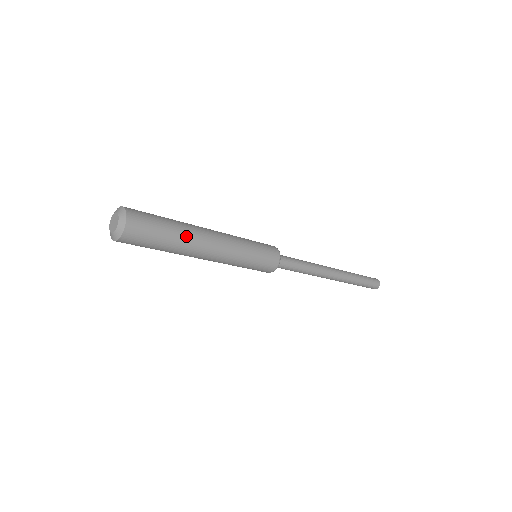
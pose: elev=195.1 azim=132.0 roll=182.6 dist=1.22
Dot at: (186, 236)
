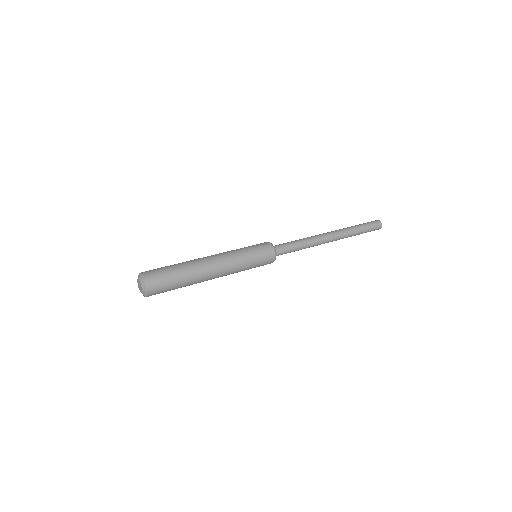
Dot at: (192, 273)
